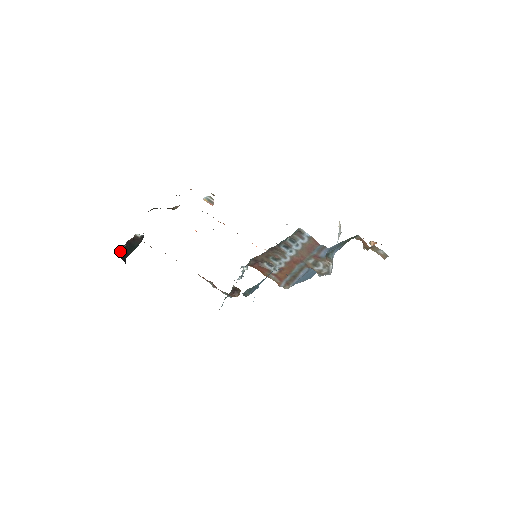
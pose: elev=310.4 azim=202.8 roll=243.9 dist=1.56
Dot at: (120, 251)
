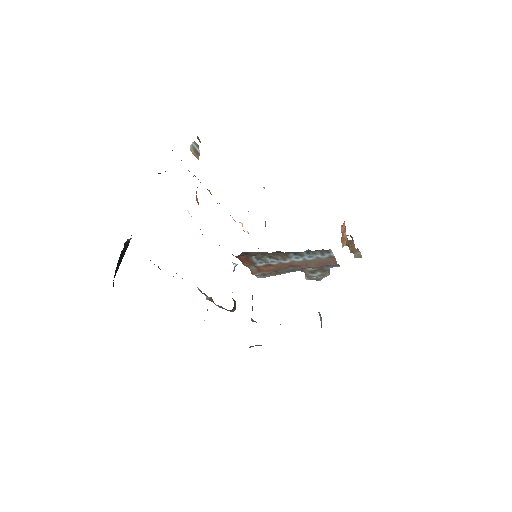
Dot at: occluded
